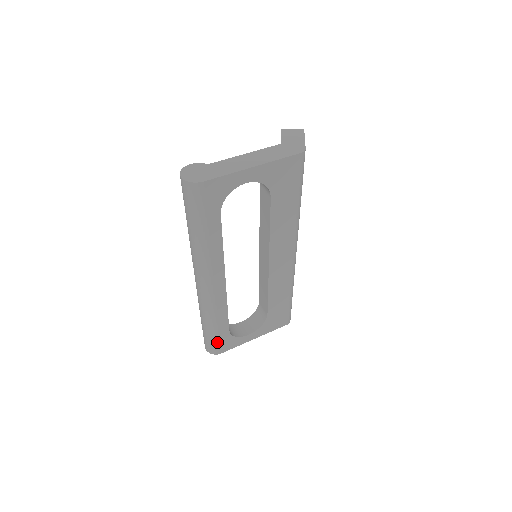
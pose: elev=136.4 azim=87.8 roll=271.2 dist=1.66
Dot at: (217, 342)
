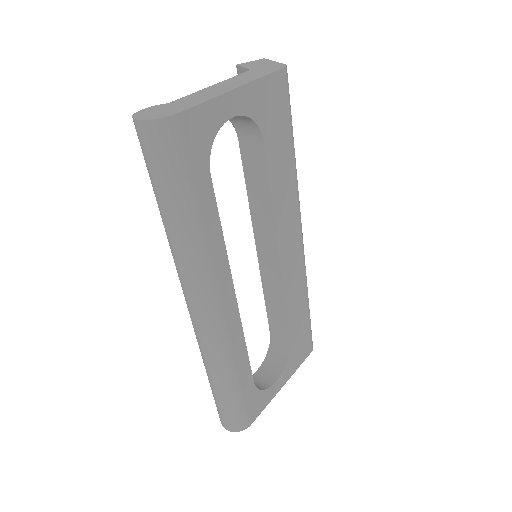
Dot at: (243, 407)
